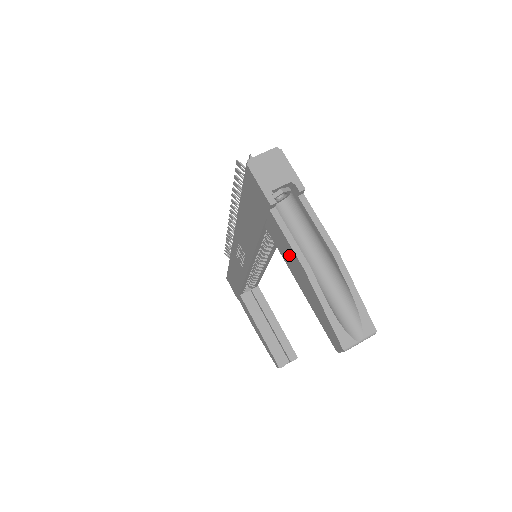
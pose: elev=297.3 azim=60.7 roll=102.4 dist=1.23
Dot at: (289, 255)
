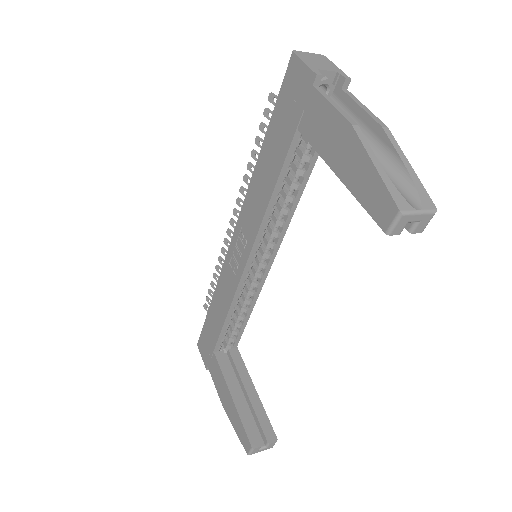
Dot at: (330, 130)
